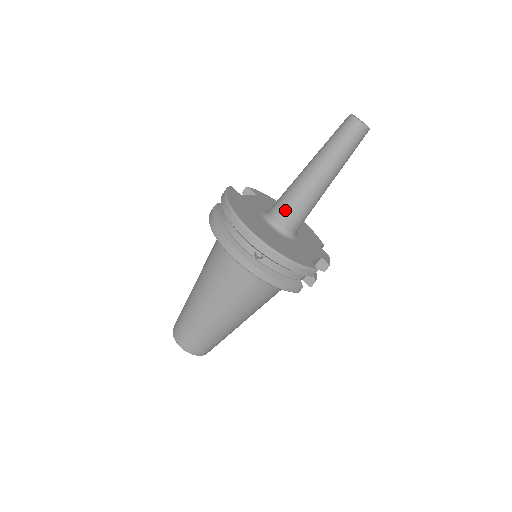
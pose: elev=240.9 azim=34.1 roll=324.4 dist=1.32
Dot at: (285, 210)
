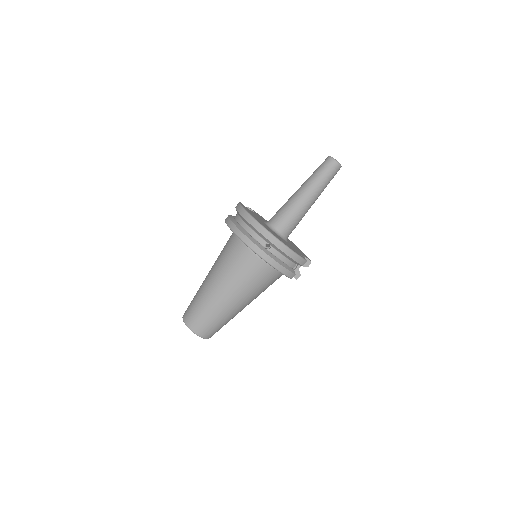
Dot at: (283, 219)
